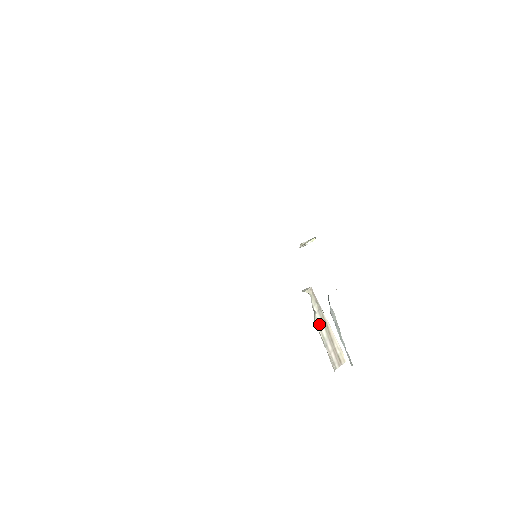
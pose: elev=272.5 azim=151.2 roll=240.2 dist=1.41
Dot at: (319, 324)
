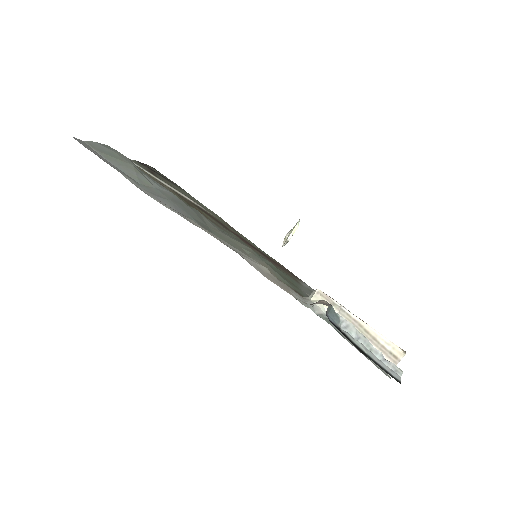
Dot at: occluded
